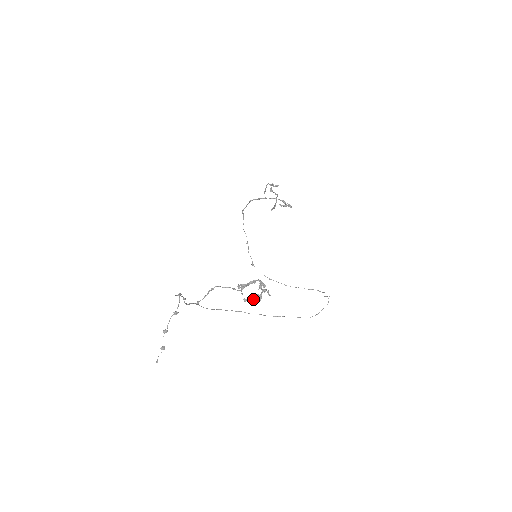
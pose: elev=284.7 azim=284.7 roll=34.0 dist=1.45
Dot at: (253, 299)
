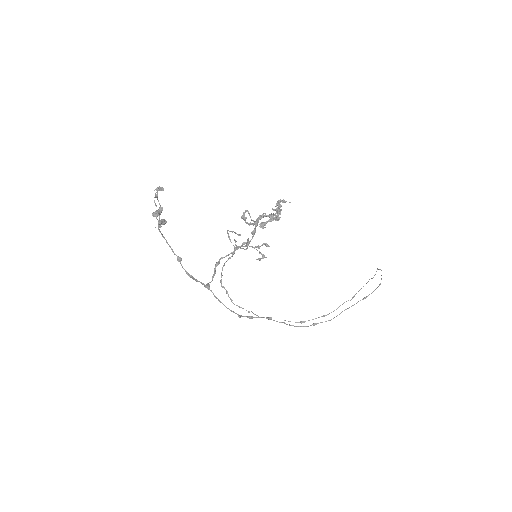
Dot at: (271, 216)
